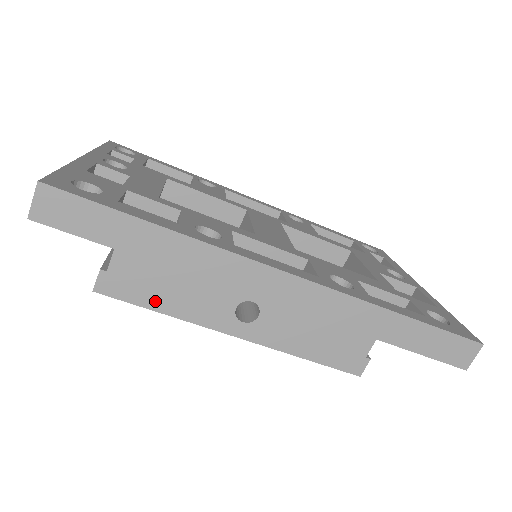
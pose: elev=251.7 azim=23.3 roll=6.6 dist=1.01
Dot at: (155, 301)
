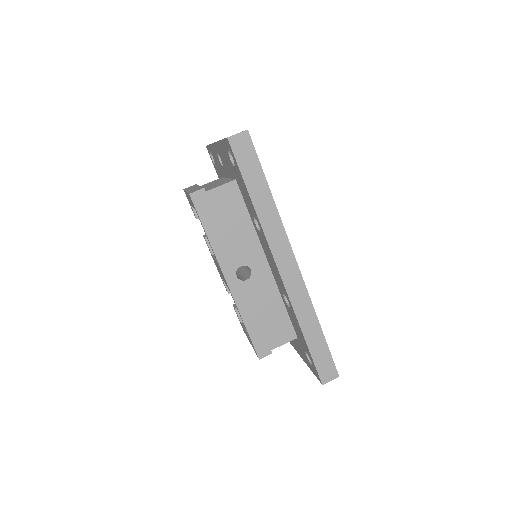
Dot at: (210, 227)
